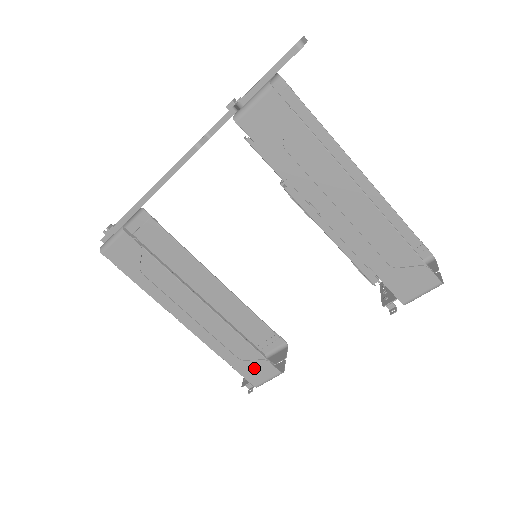
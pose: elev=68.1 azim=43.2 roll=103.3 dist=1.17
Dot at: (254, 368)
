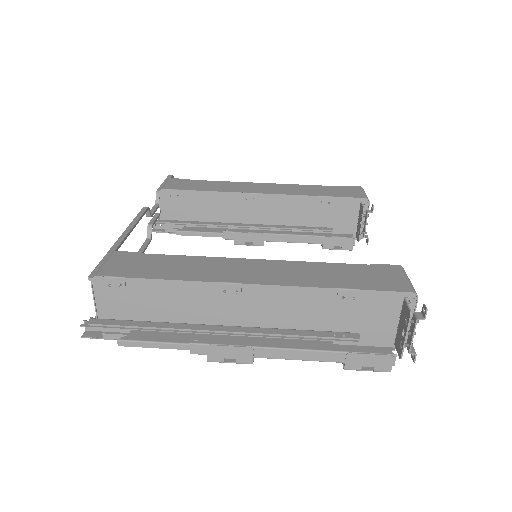
Dot at: (376, 277)
